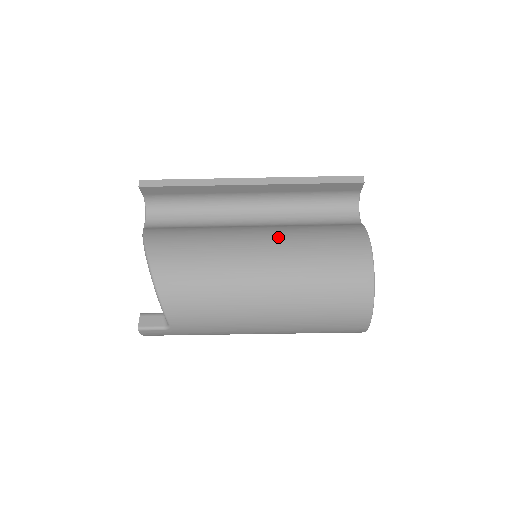
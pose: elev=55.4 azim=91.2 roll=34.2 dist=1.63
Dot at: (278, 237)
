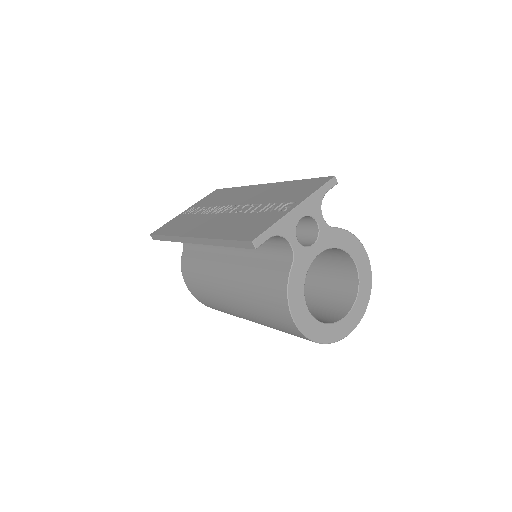
Dot at: (235, 285)
